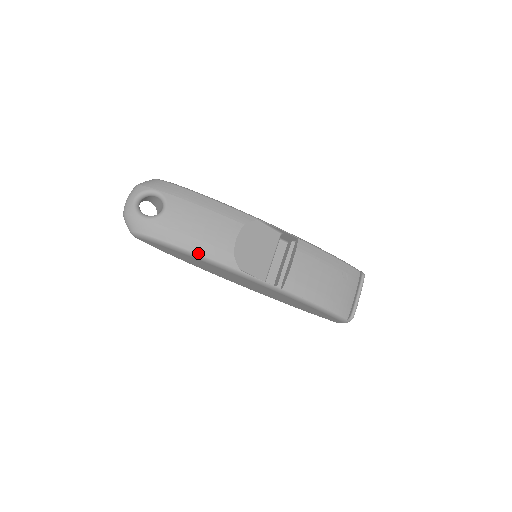
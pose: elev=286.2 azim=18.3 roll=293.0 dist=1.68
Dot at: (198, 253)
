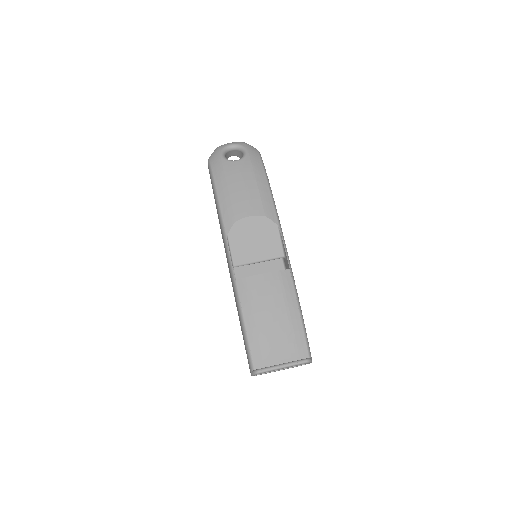
Dot at: (219, 199)
